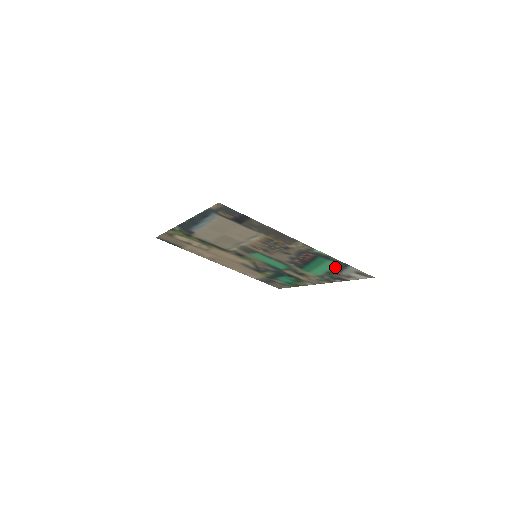
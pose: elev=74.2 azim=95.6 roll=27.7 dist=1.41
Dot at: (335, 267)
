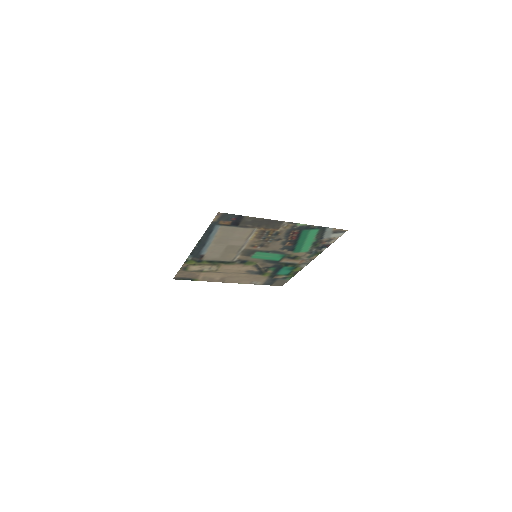
Dot at: (317, 235)
